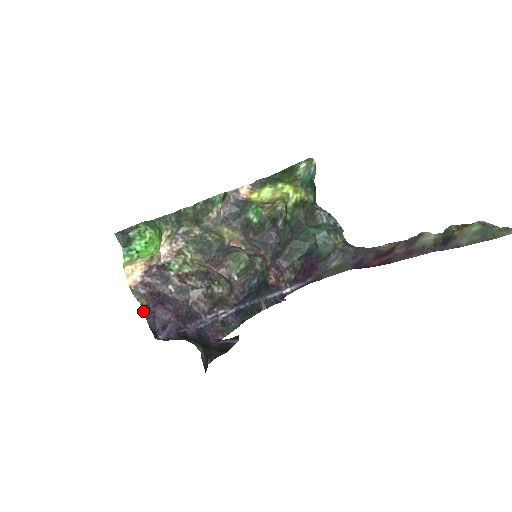
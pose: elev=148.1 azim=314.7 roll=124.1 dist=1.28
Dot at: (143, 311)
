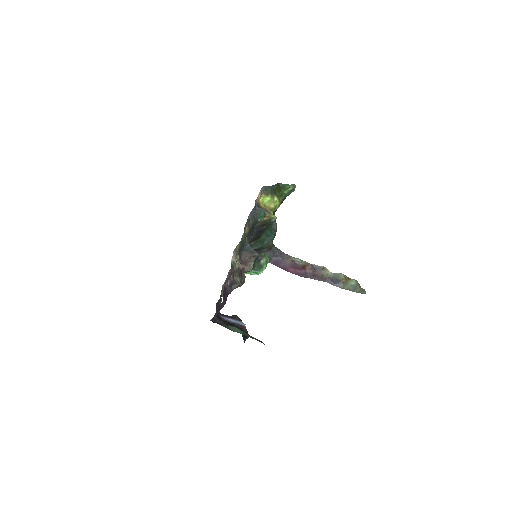
Dot at: occluded
